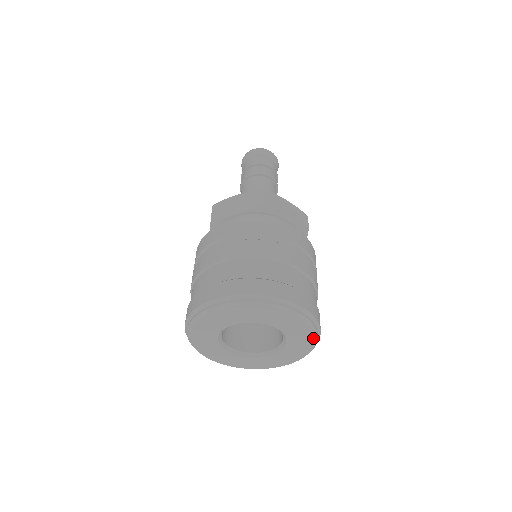
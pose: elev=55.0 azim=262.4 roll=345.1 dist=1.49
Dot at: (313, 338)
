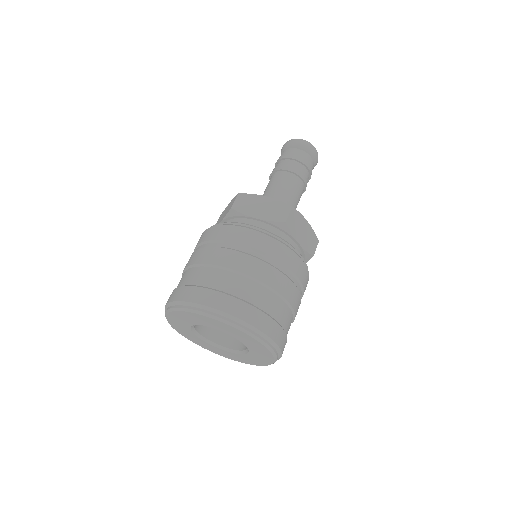
Dot at: (252, 338)
